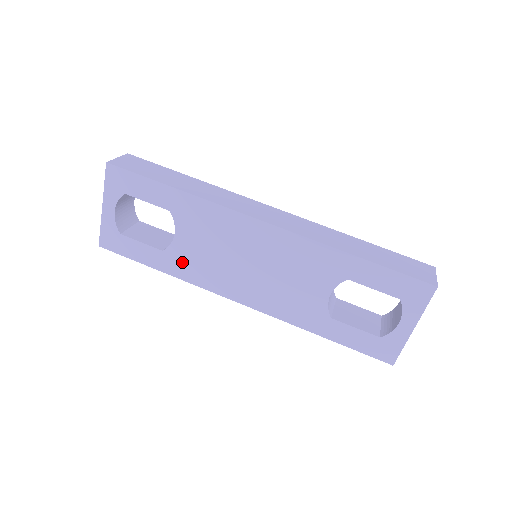
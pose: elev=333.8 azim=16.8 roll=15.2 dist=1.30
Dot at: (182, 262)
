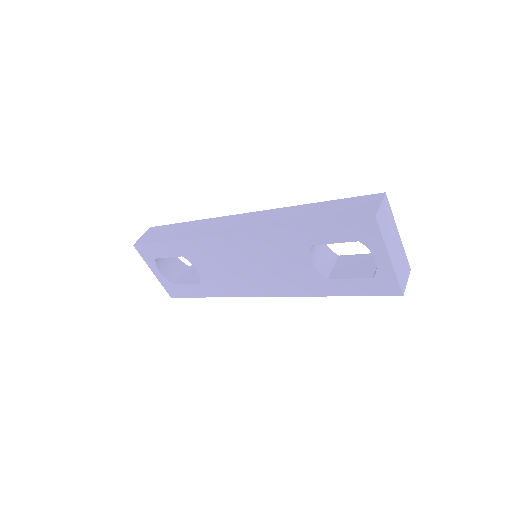
Dot at: (215, 285)
